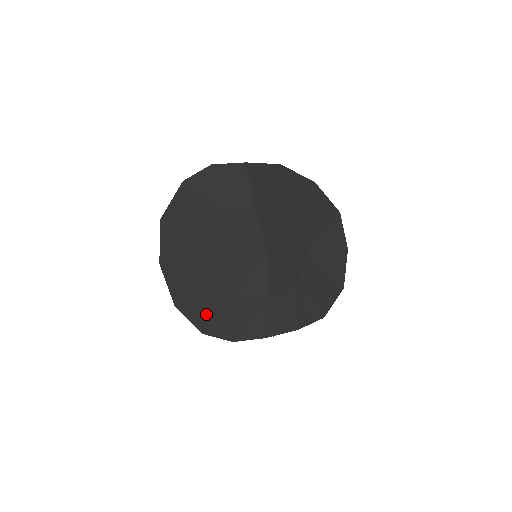
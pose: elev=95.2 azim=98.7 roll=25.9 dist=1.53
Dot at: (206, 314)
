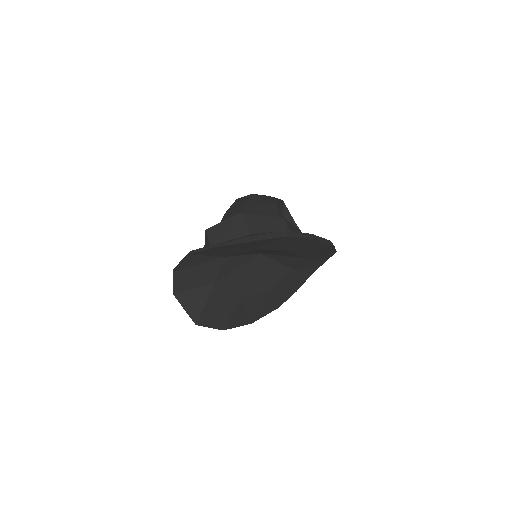
Dot at: (270, 305)
